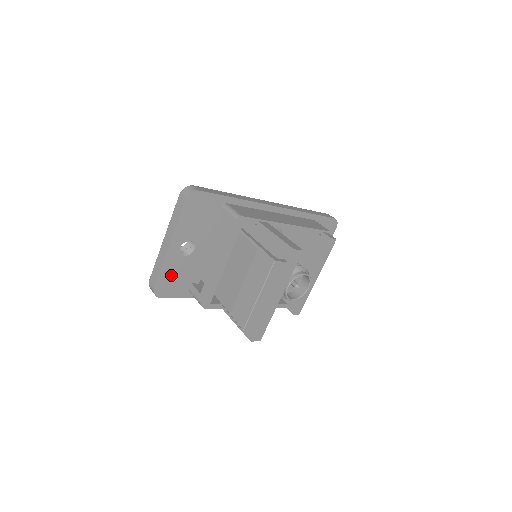
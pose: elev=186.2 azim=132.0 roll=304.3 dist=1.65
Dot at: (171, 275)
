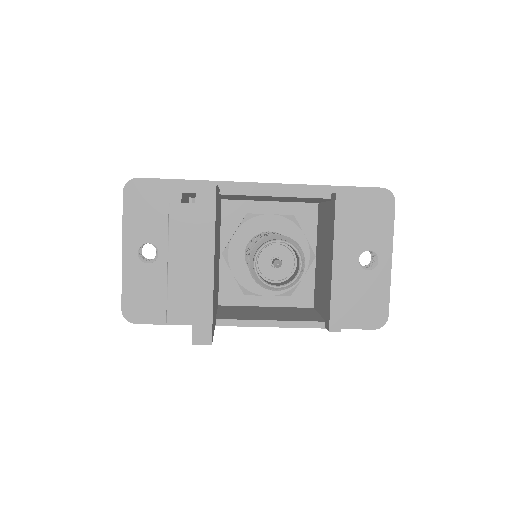
Dot at: (139, 291)
